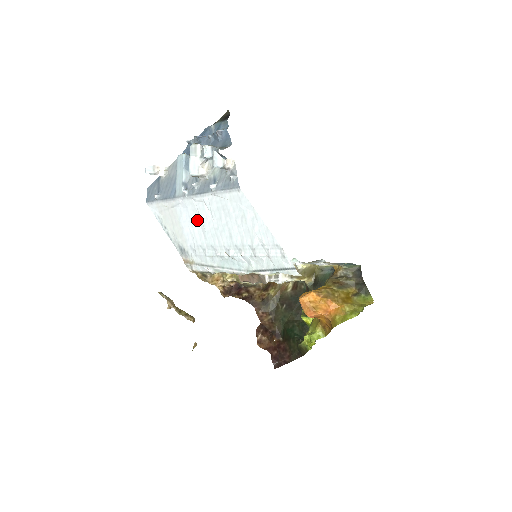
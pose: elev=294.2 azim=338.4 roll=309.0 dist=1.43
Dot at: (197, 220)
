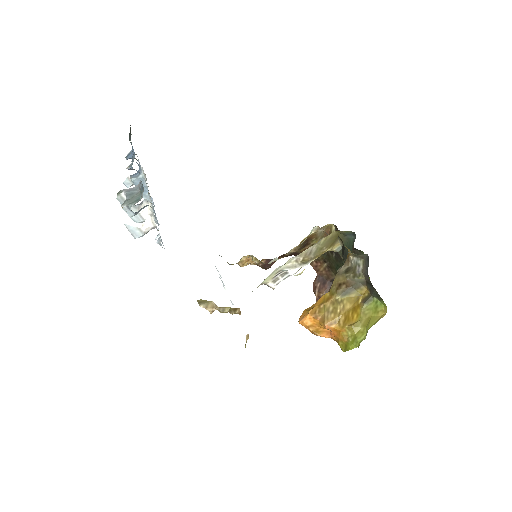
Dot at: occluded
